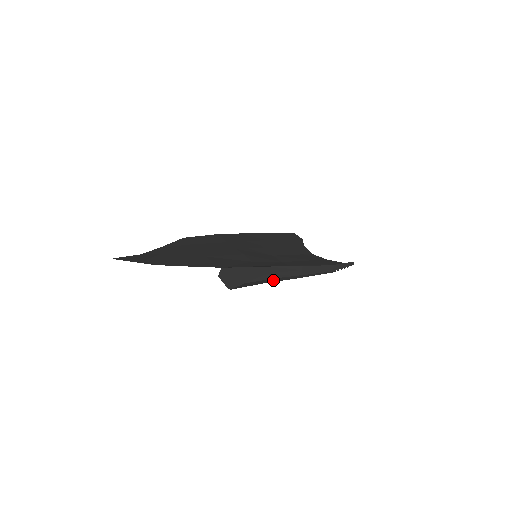
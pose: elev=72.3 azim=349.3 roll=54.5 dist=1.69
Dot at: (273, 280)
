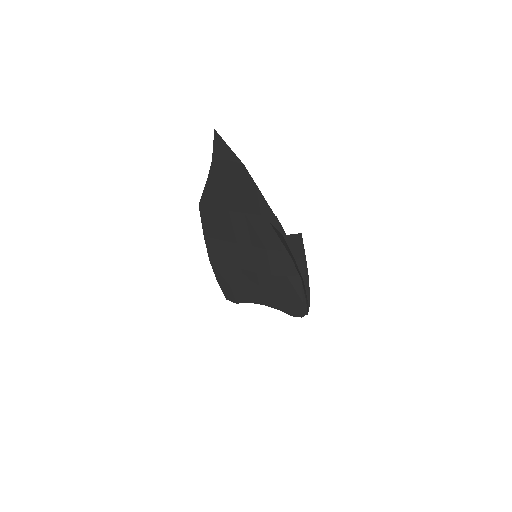
Dot at: (300, 259)
